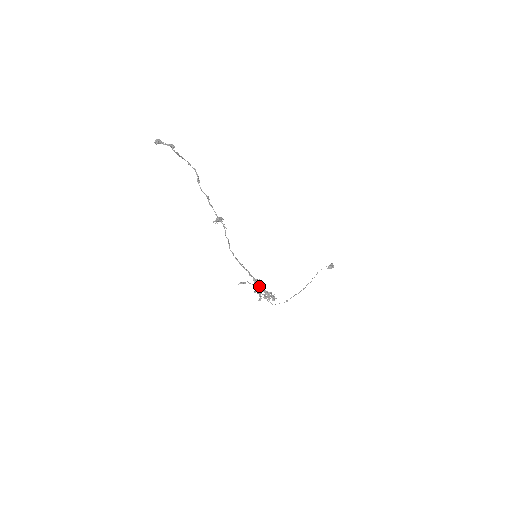
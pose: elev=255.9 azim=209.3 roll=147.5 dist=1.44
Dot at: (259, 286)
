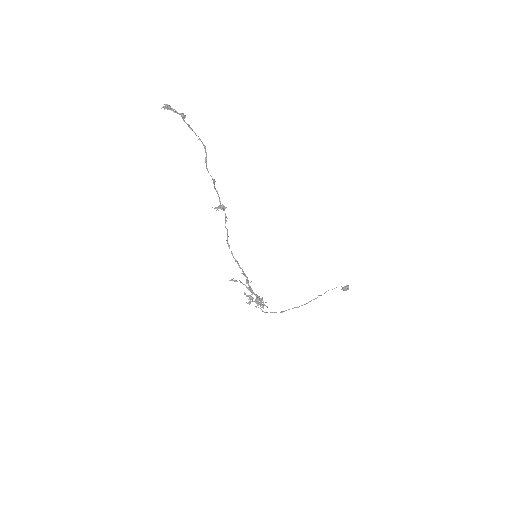
Dot at: (250, 289)
